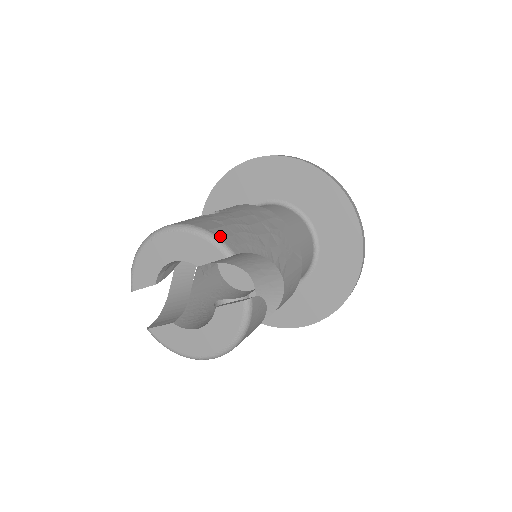
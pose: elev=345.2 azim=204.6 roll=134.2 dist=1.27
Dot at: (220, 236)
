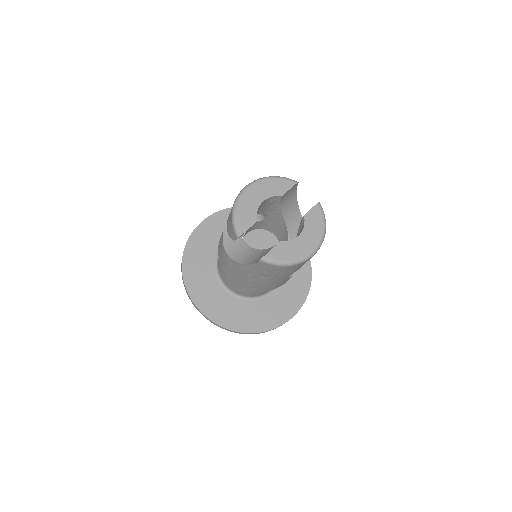
Dot at: occluded
